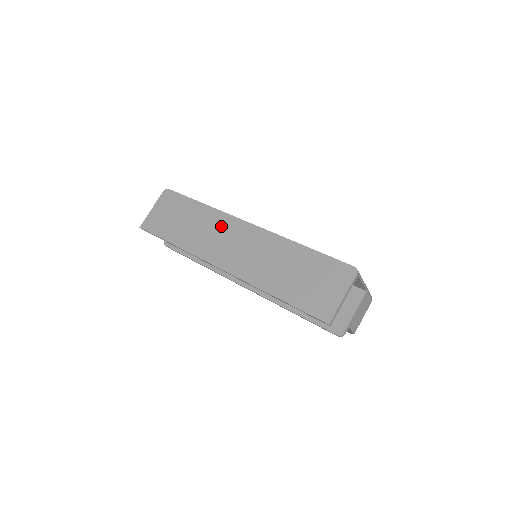
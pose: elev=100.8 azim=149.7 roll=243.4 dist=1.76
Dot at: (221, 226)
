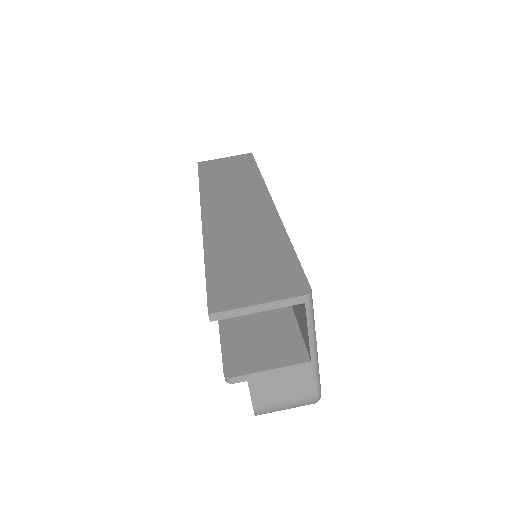
Dot at: (249, 191)
